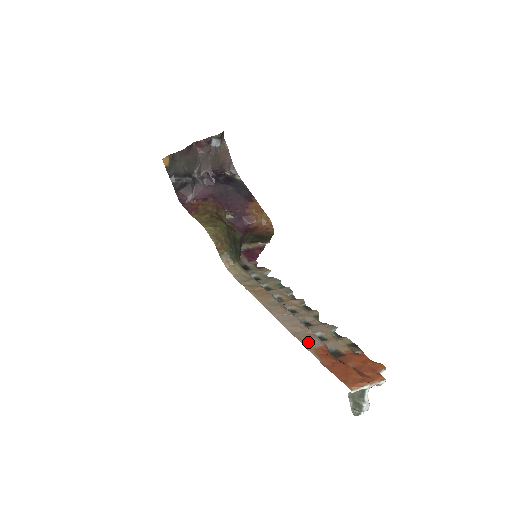
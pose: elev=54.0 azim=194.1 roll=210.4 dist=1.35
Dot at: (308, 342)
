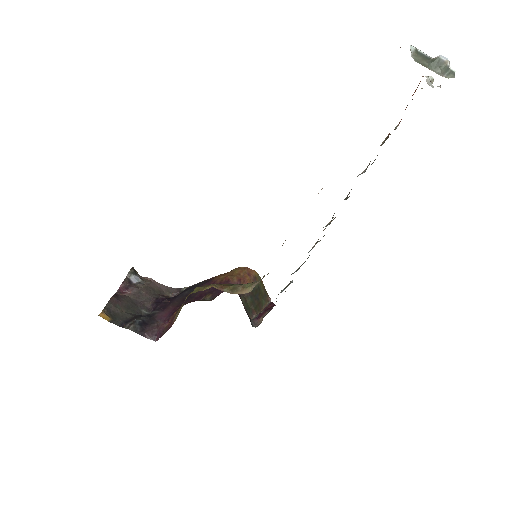
Dot at: occluded
